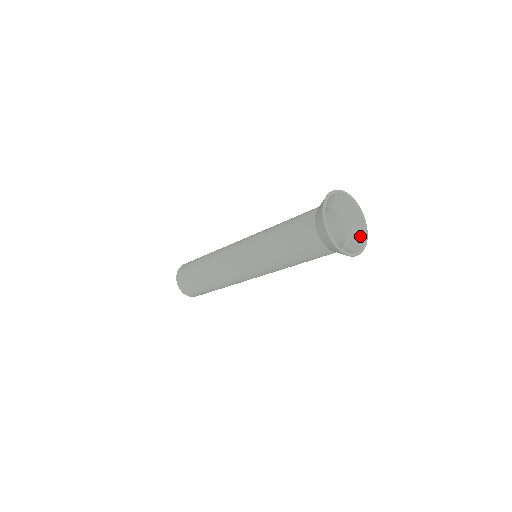
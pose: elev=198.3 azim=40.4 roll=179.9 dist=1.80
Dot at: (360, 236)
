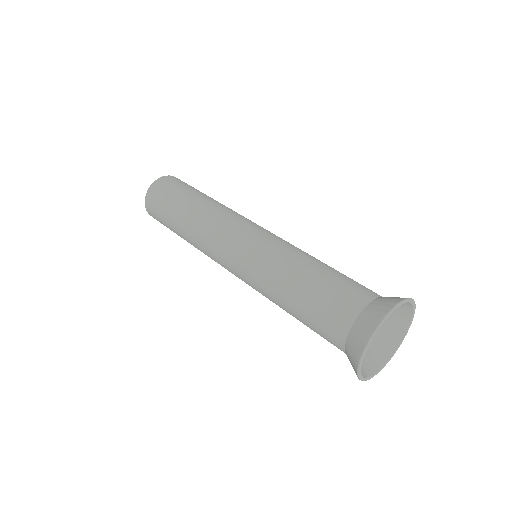
Dot at: (405, 308)
